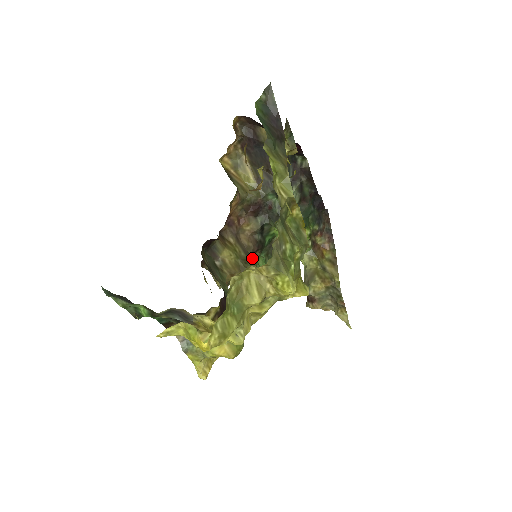
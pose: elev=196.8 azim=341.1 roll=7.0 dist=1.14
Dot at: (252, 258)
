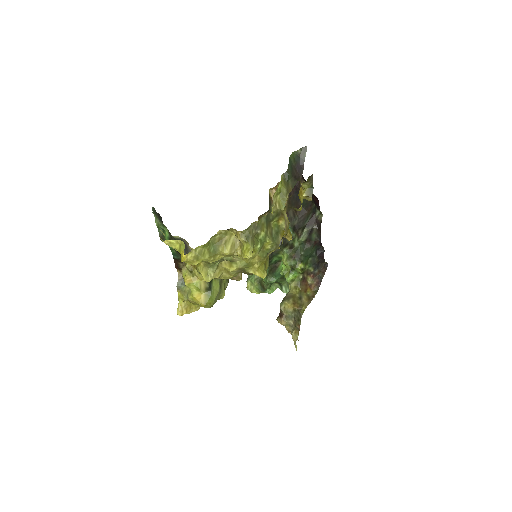
Dot at: occluded
